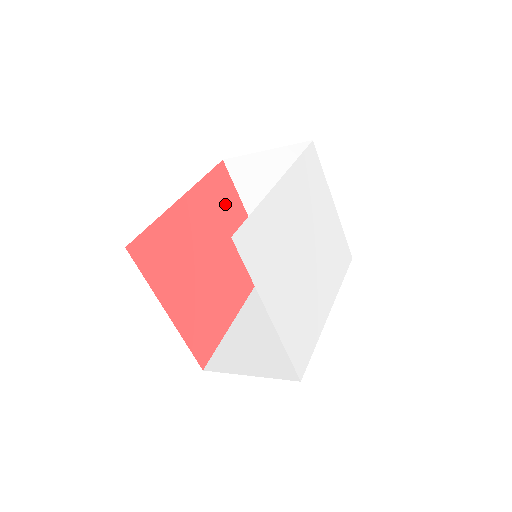
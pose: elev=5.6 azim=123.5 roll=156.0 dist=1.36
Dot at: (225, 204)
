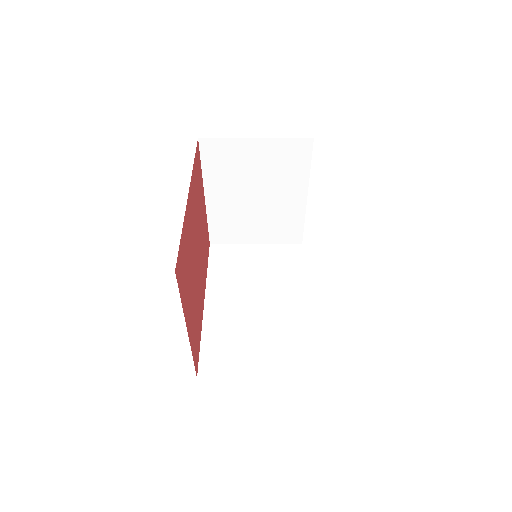
Dot at: (199, 190)
